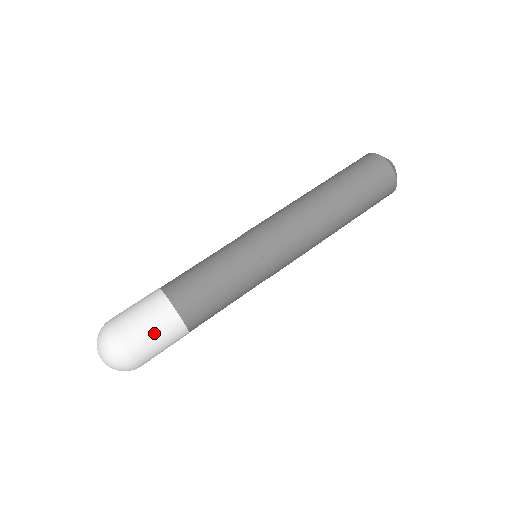
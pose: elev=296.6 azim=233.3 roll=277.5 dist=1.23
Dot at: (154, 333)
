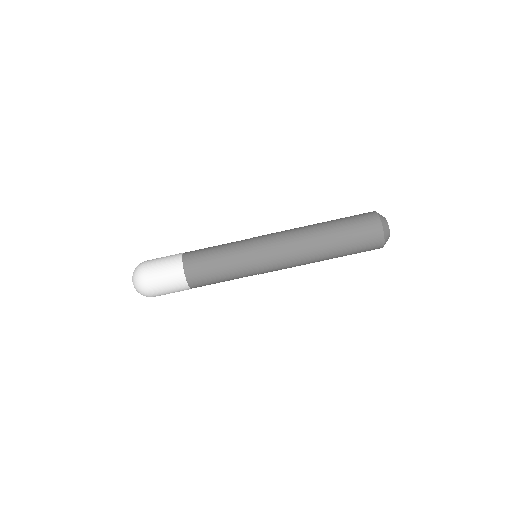
Dot at: occluded
